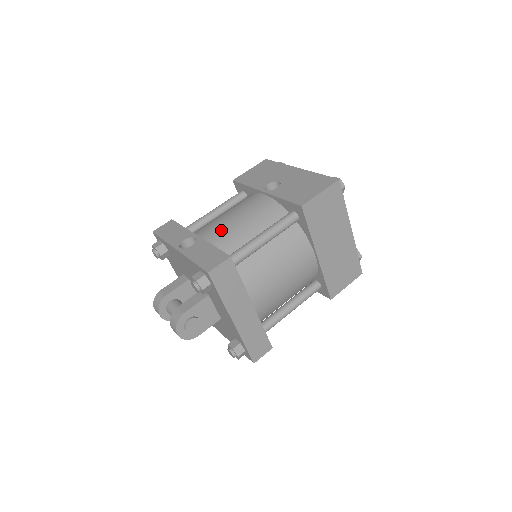
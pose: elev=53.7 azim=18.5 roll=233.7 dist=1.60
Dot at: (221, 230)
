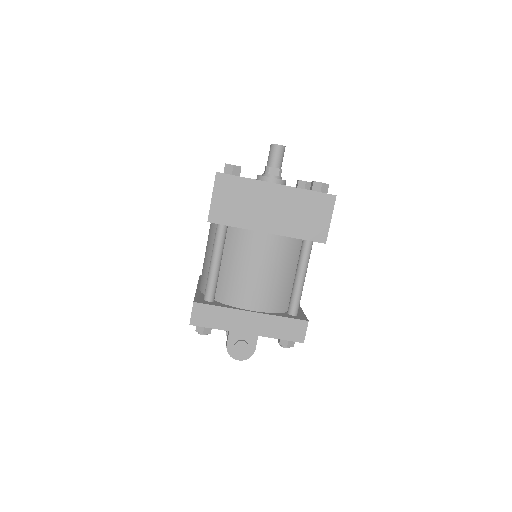
Dot at: (202, 273)
